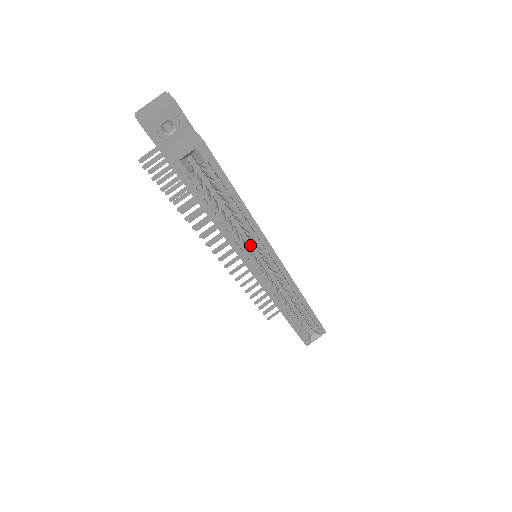
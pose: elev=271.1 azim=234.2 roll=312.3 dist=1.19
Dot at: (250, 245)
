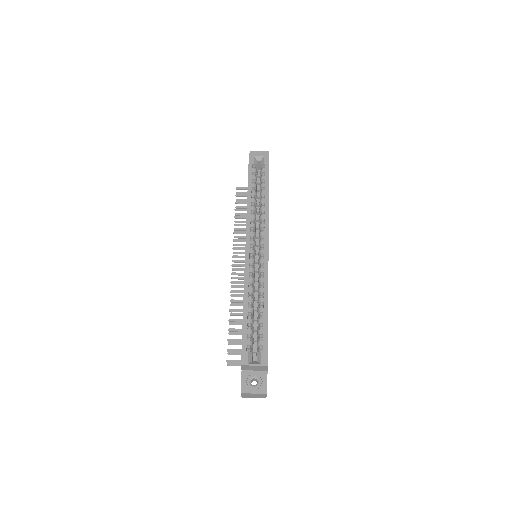
Dot at: (257, 251)
